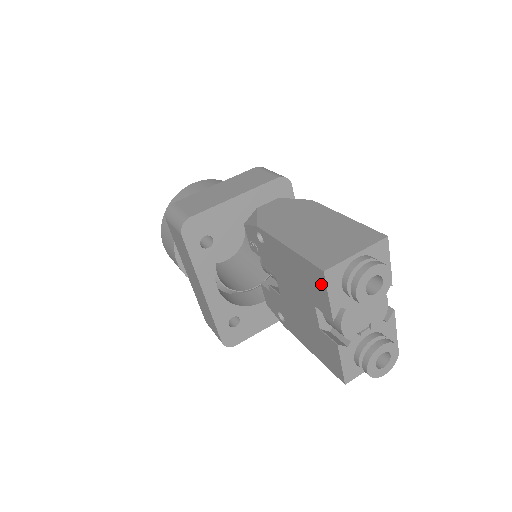
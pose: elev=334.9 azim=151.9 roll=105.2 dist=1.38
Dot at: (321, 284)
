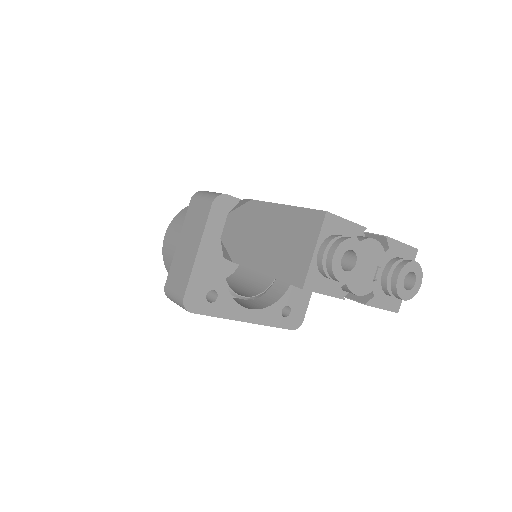
Dot at: occluded
